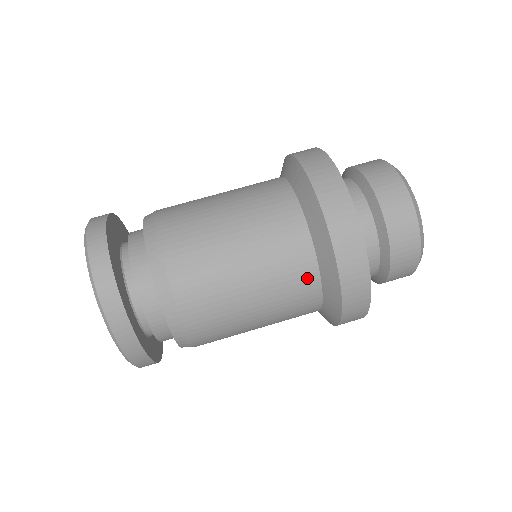
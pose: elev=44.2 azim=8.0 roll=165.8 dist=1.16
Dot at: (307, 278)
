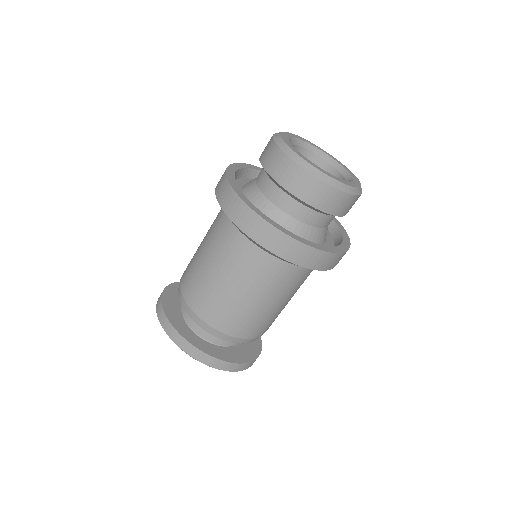
Dot at: (236, 240)
